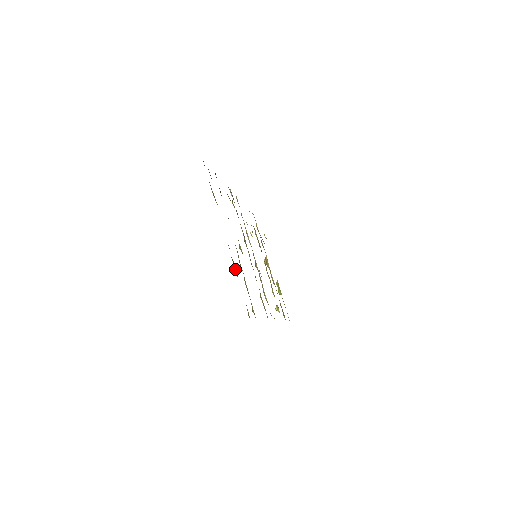
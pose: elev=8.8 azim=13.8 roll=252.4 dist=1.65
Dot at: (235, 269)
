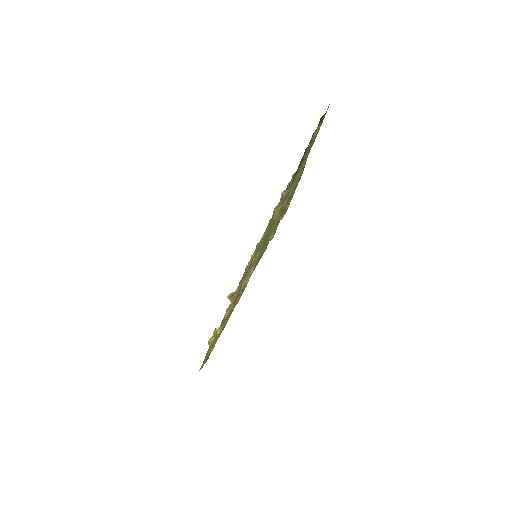
Dot at: (293, 185)
